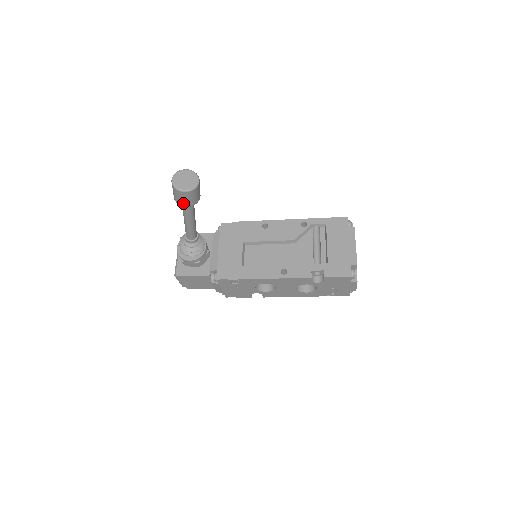
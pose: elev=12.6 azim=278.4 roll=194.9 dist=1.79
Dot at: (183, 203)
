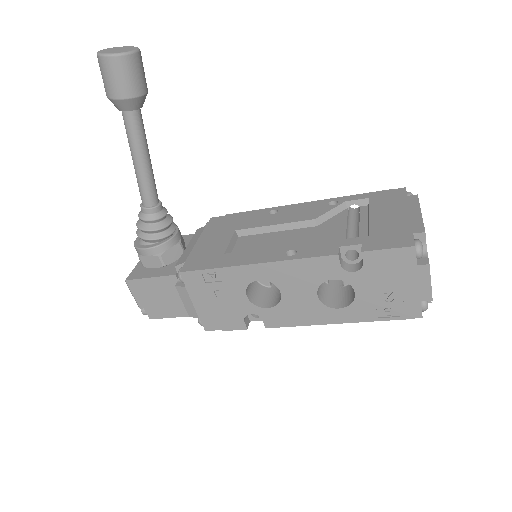
Dot at: (113, 90)
